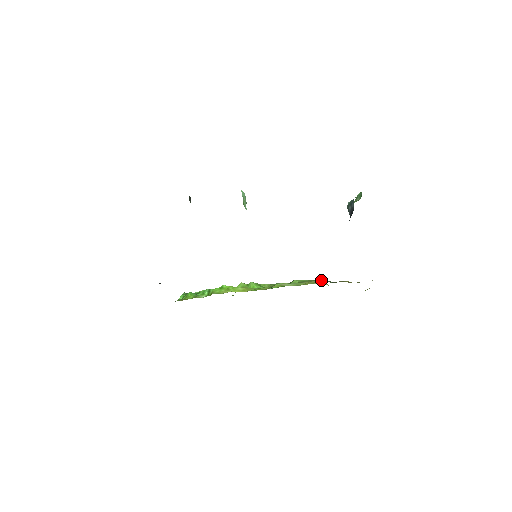
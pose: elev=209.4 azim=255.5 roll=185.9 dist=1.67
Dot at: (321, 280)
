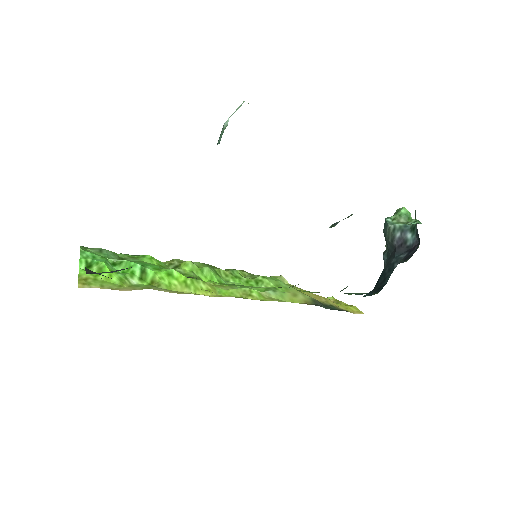
Dot at: (309, 297)
